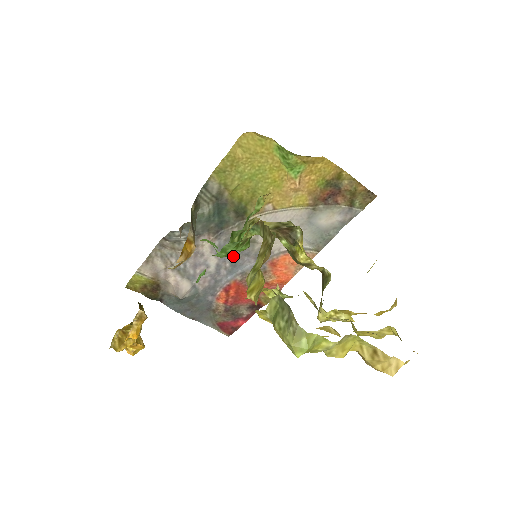
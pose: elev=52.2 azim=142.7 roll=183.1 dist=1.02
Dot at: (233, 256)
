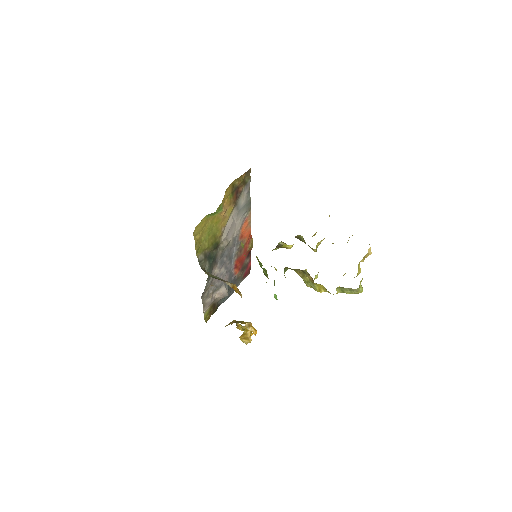
Dot at: (227, 258)
